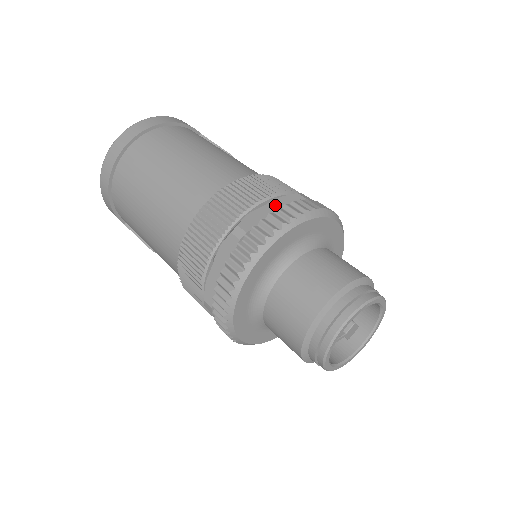
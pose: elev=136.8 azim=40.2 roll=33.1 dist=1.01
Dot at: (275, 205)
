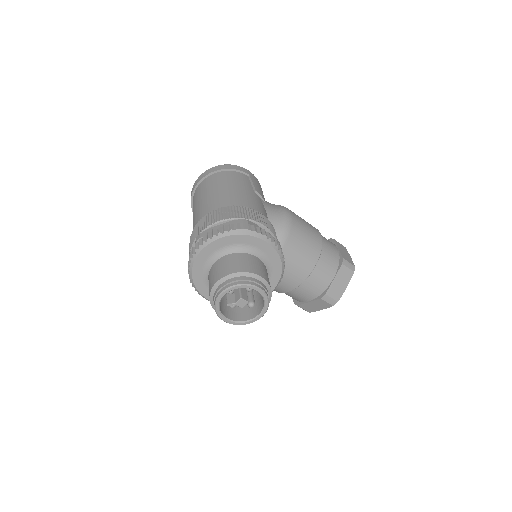
Dot at: occluded
